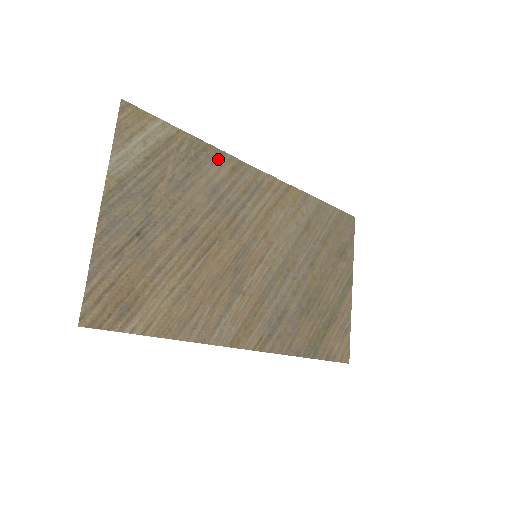
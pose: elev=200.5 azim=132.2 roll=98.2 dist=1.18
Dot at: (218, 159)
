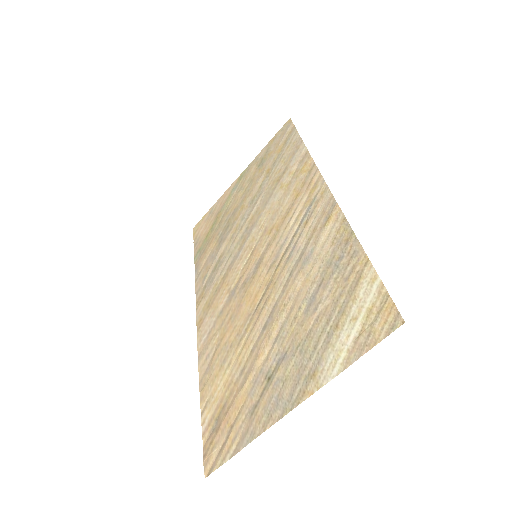
Dot at: (338, 232)
